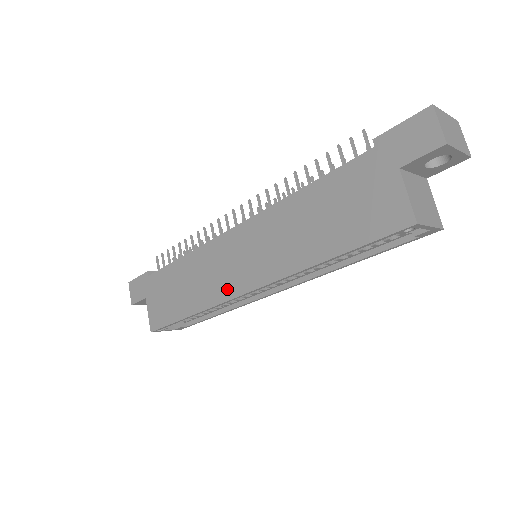
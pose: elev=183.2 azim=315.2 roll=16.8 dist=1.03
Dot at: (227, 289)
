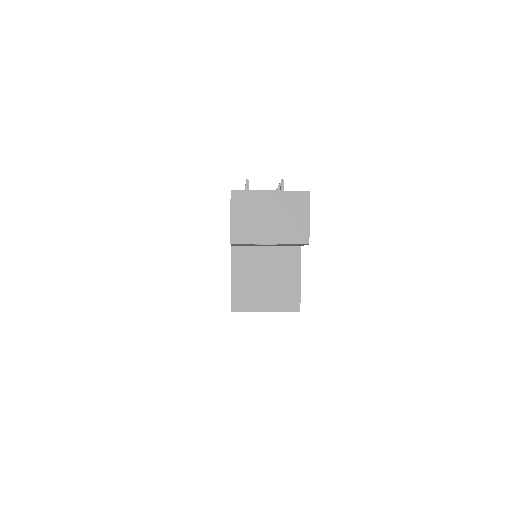
Dot at: occluded
